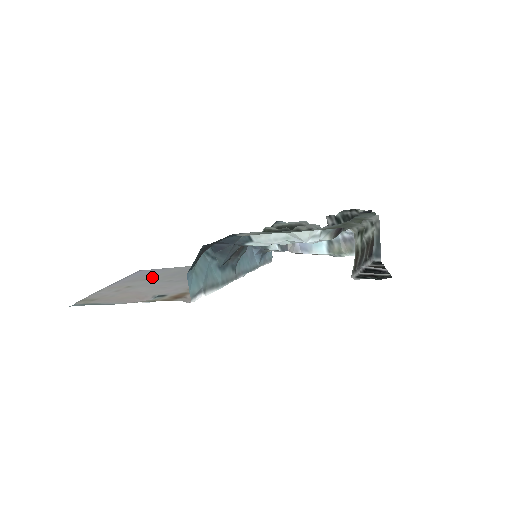
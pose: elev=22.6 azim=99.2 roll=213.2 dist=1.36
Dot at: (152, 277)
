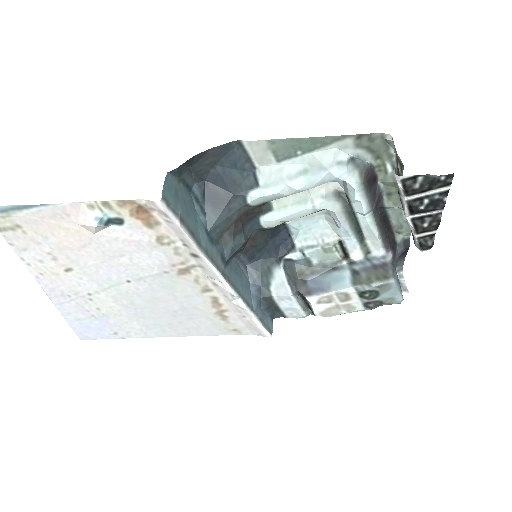
Dot at: (102, 303)
